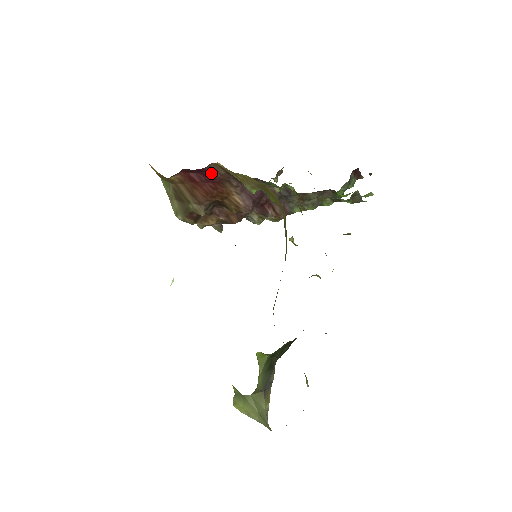
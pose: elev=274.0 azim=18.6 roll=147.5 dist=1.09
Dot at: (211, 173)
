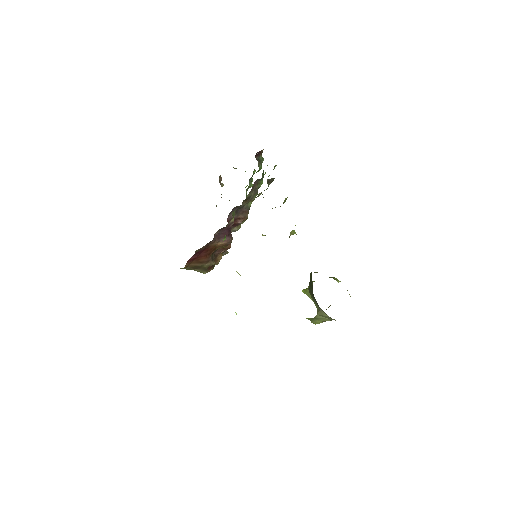
Dot at: (199, 251)
